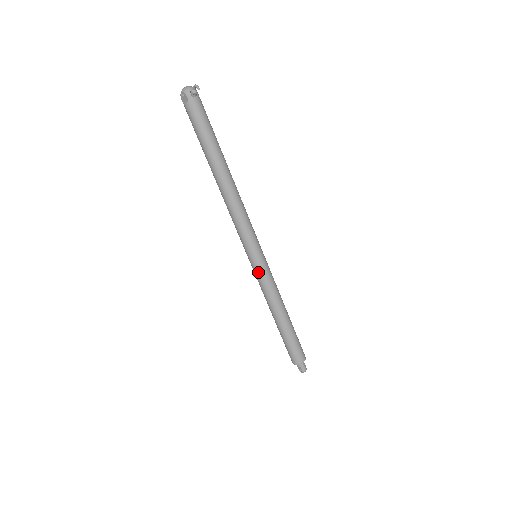
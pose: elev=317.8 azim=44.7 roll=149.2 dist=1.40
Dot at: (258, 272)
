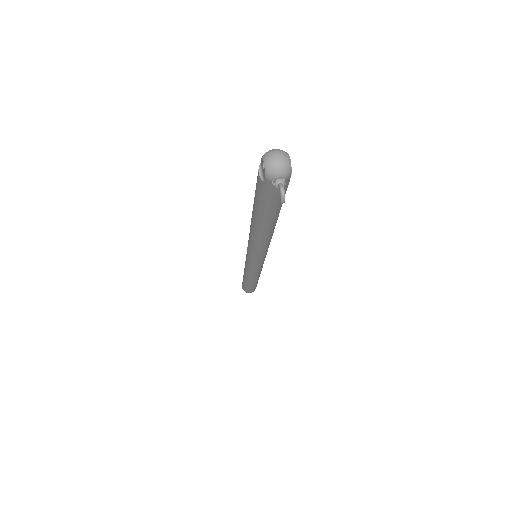
Dot at: (247, 265)
